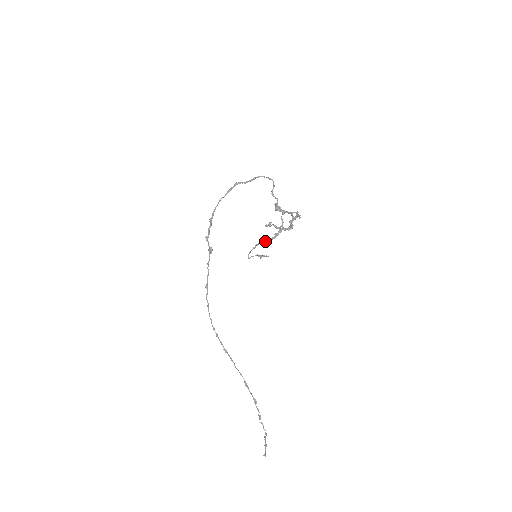
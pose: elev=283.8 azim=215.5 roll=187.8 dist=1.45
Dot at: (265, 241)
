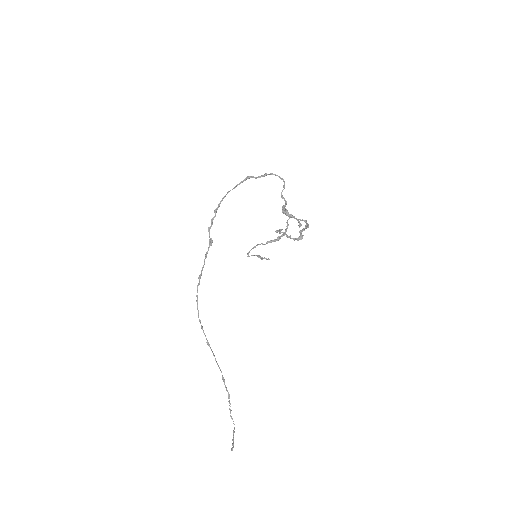
Dot at: (267, 242)
